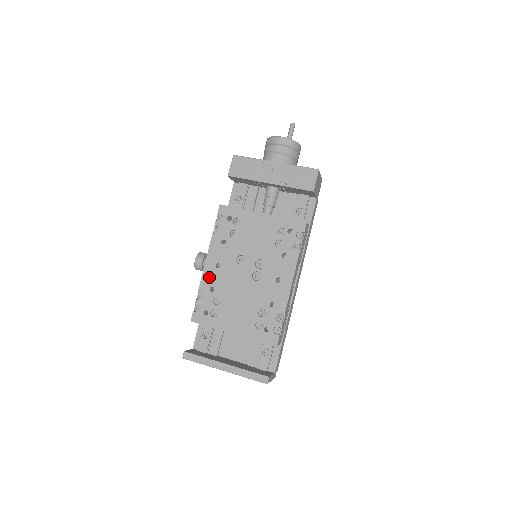
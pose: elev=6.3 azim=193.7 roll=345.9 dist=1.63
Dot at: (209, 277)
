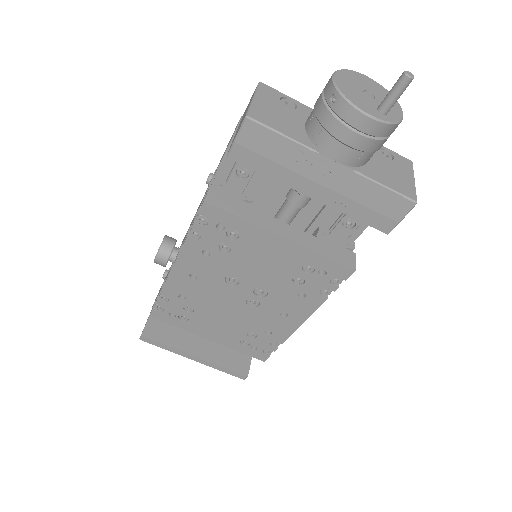
Dot at: (178, 284)
